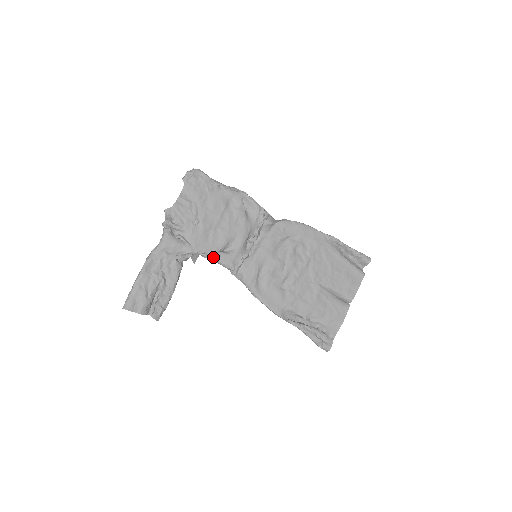
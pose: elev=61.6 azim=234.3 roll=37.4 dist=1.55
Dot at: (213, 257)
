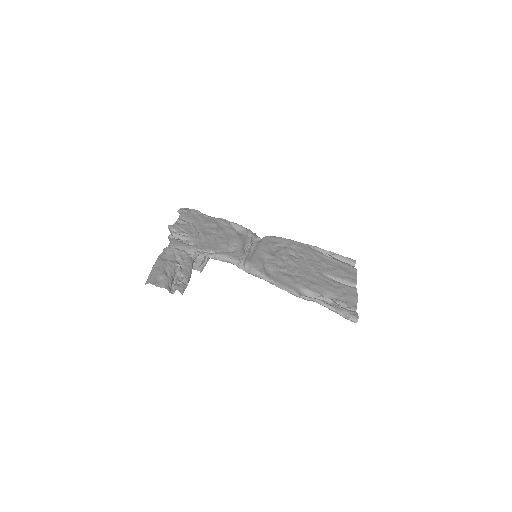
Dot at: (219, 254)
